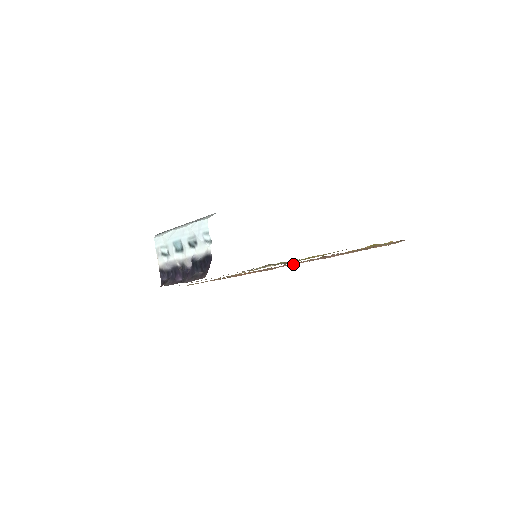
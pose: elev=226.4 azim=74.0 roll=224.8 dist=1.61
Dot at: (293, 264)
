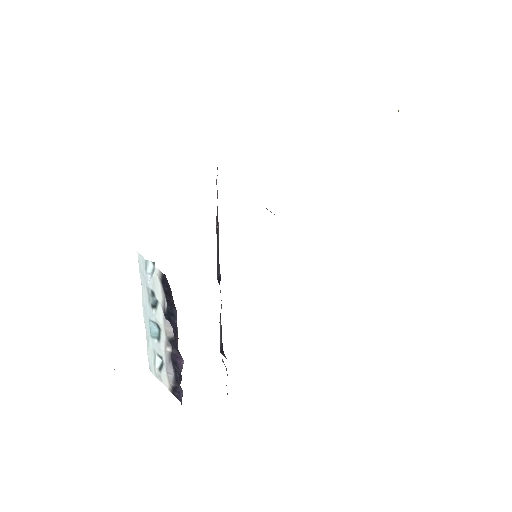
Dot at: occluded
